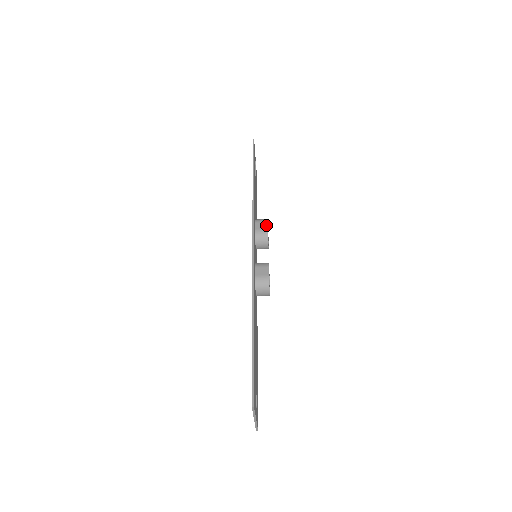
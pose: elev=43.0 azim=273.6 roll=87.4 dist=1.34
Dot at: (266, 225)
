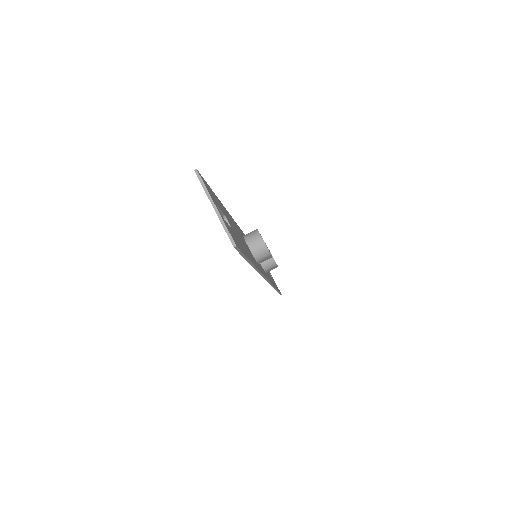
Dot at: occluded
